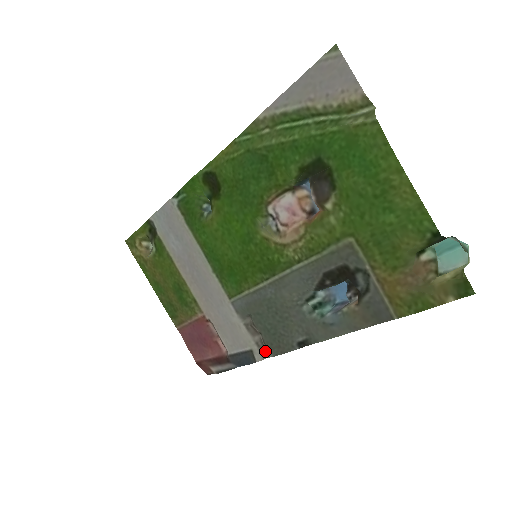
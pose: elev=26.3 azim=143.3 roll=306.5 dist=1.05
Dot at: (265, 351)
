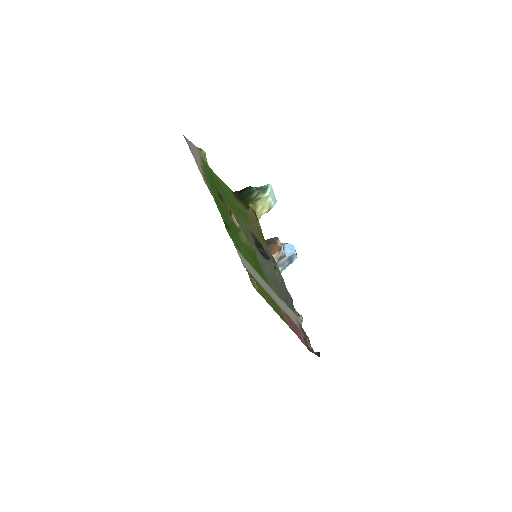
Dot at: (301, 317)
